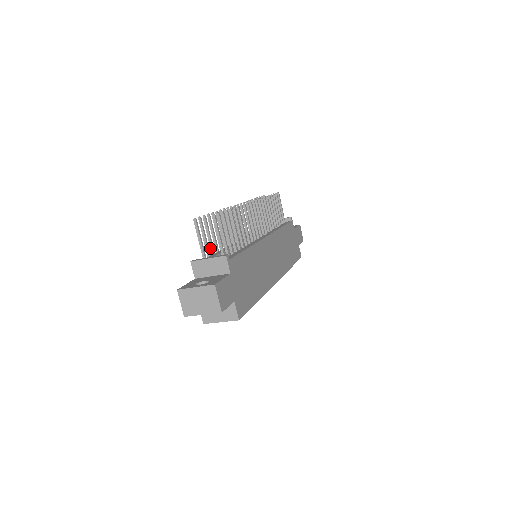
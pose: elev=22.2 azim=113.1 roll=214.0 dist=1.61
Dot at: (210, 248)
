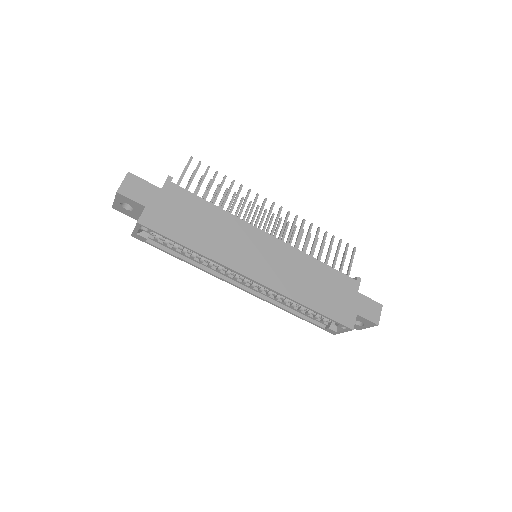
Dot at: occluded
